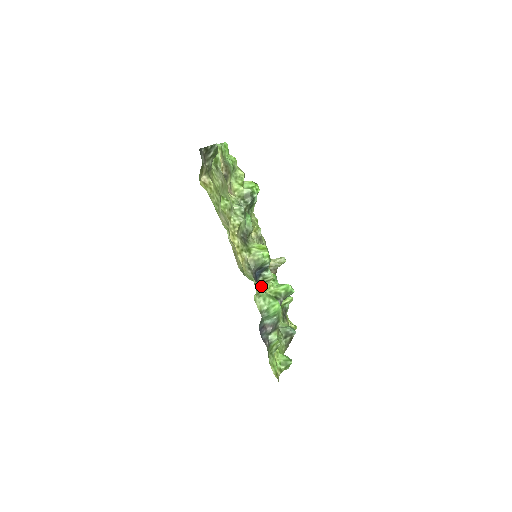
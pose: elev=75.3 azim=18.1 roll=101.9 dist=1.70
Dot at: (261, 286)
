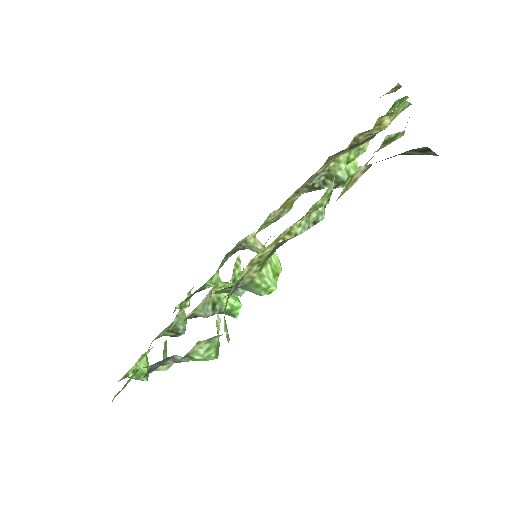
Dot at: (224, 329)
